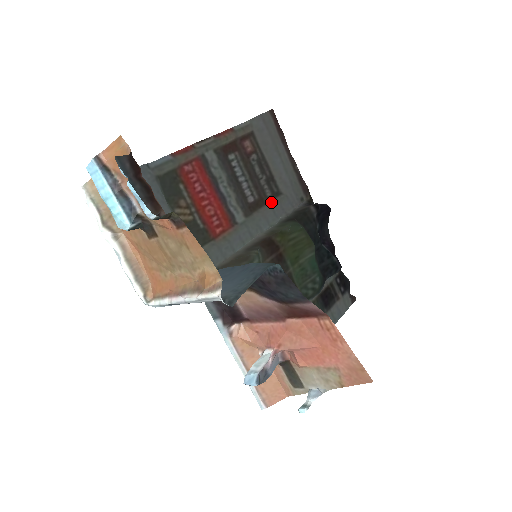
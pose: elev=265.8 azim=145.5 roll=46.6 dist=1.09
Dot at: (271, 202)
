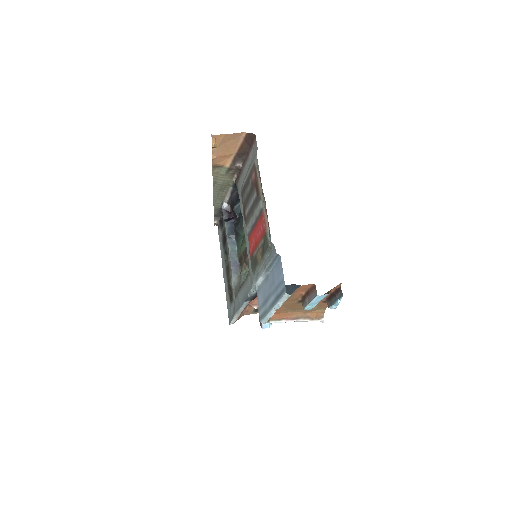
Dot at: (243, 205)
